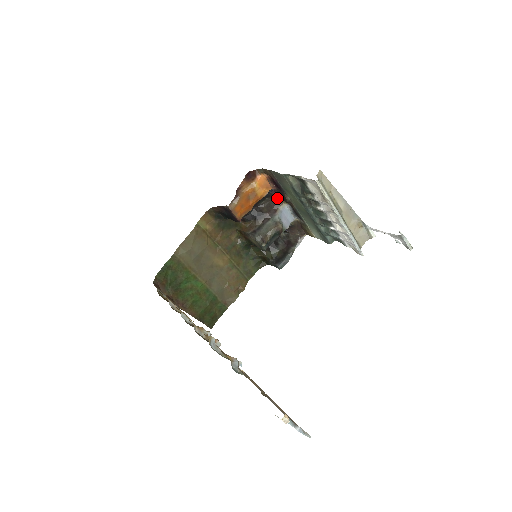
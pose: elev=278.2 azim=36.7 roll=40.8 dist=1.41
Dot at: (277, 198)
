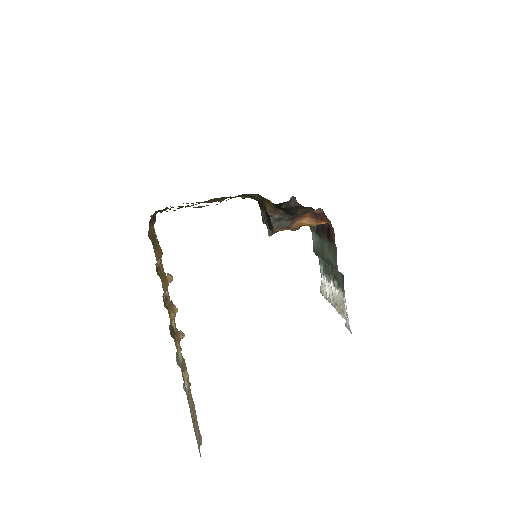
Dot at: occluded
